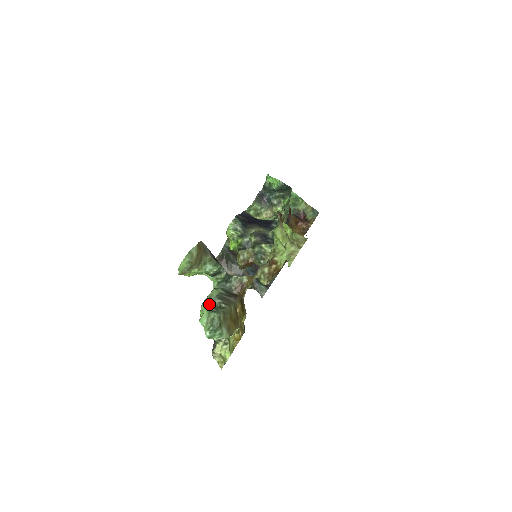
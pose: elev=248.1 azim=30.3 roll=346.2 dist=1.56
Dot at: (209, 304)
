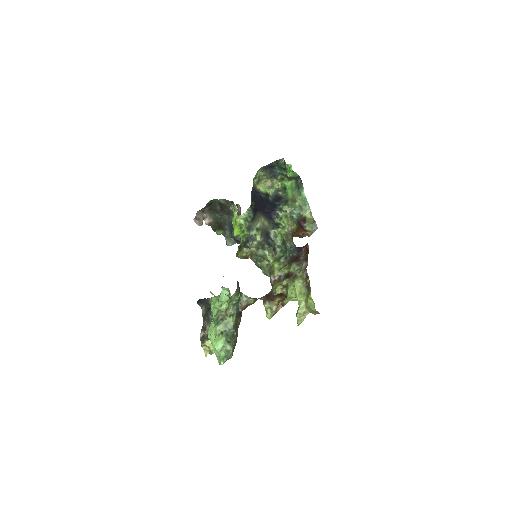
Dot at: (225, 332)
